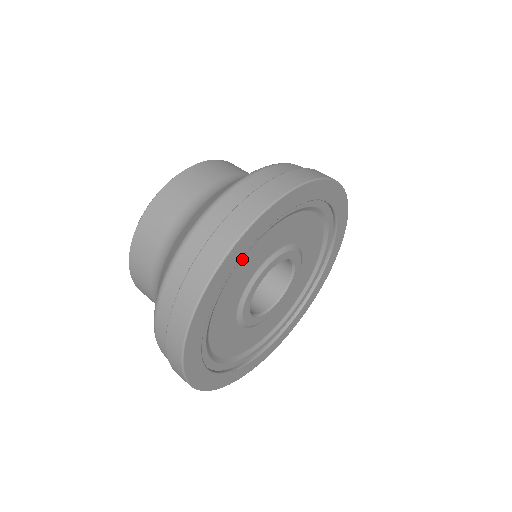
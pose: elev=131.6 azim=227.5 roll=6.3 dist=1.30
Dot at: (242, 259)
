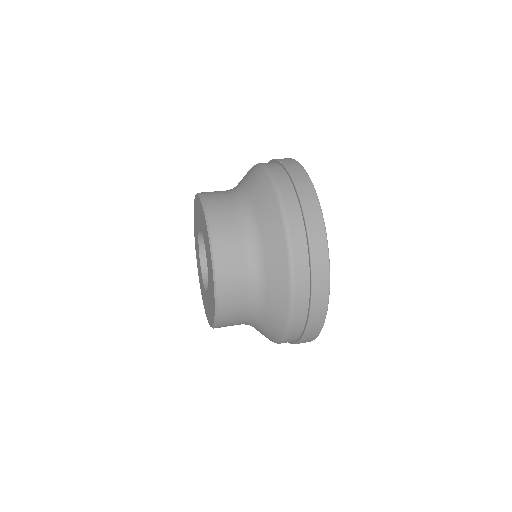
Dot at: occluded
